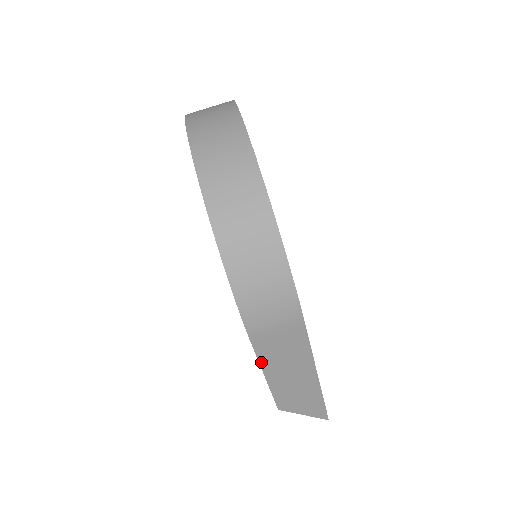
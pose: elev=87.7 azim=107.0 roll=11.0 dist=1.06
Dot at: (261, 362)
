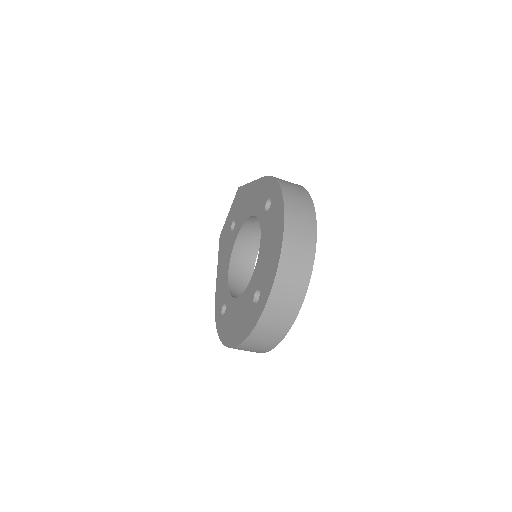
Dot at: occluded
